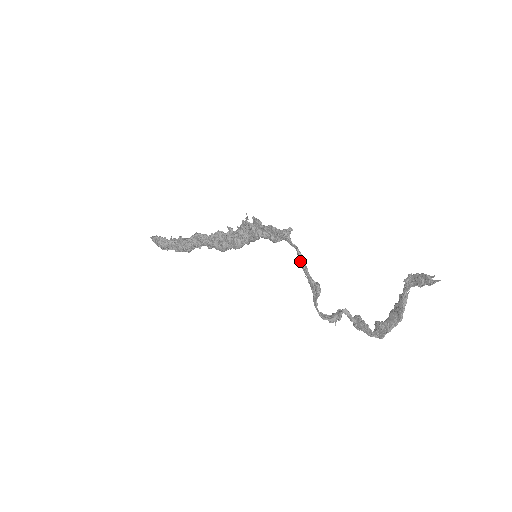
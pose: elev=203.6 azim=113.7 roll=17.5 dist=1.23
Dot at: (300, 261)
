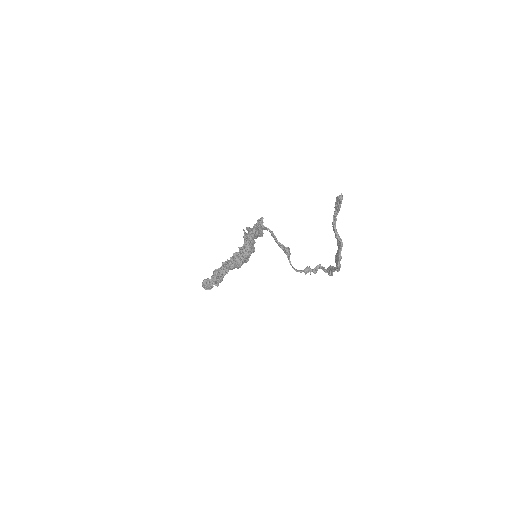
Dot at: occluded
